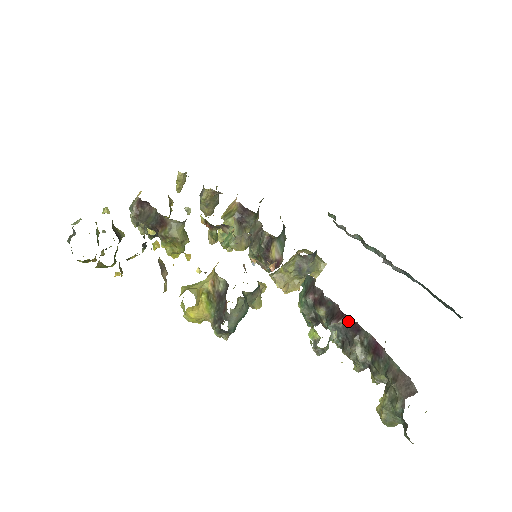
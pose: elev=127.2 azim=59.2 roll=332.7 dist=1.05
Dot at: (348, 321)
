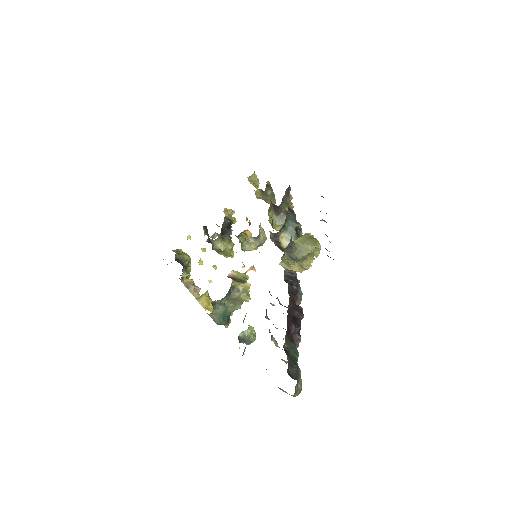
Dot at: (268, 318)
